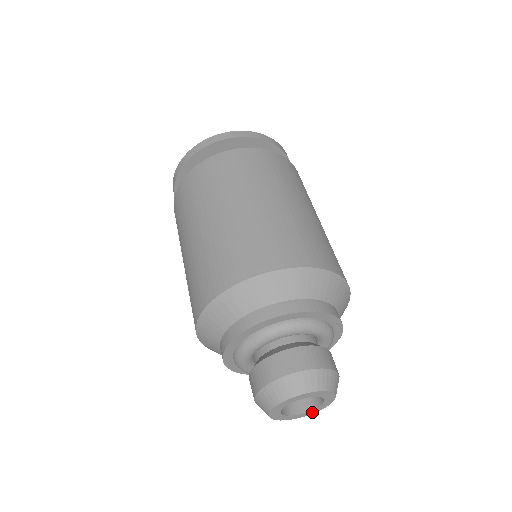
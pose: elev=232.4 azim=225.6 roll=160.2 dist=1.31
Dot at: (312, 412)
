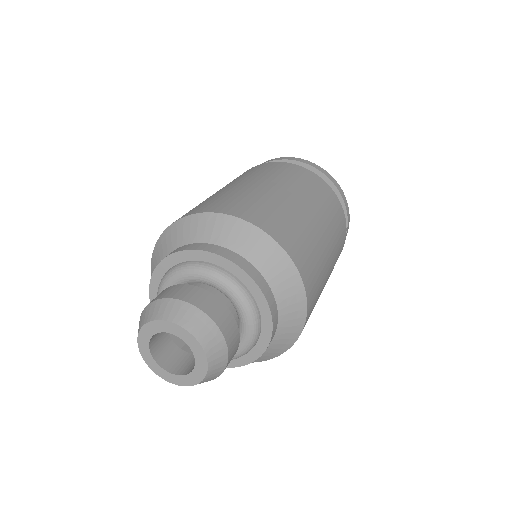
Dot at: (202, 369)
